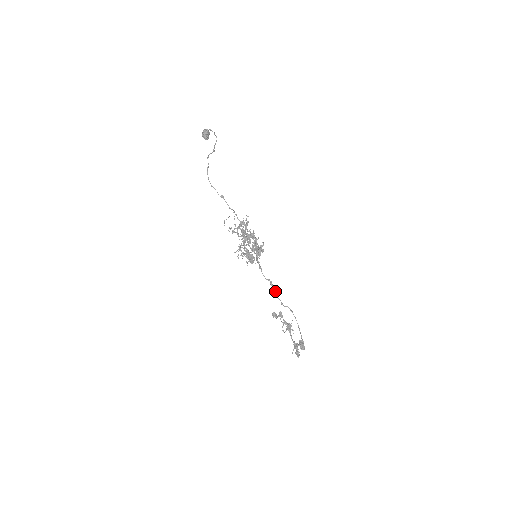
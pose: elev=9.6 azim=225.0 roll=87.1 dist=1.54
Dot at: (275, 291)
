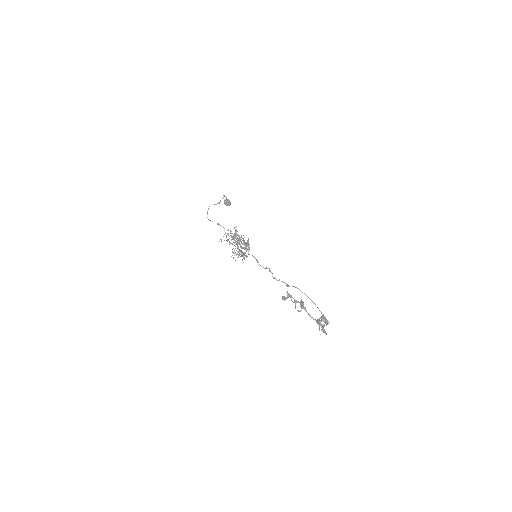
Dot at: (272, 274)
